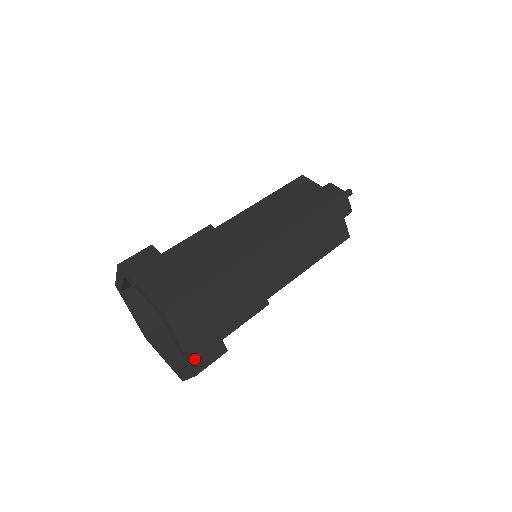
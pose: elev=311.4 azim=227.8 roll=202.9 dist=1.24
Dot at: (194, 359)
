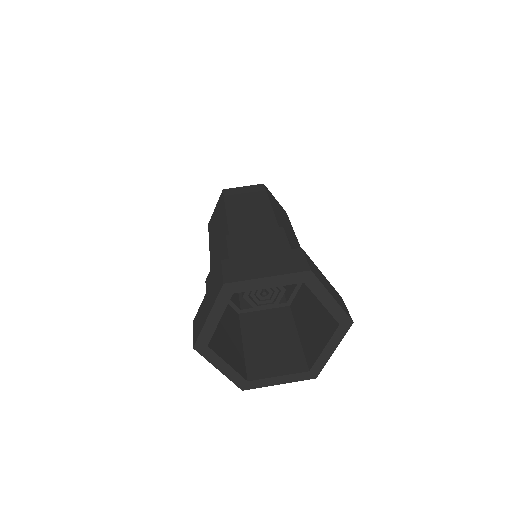
Dot at: (343, 309)
